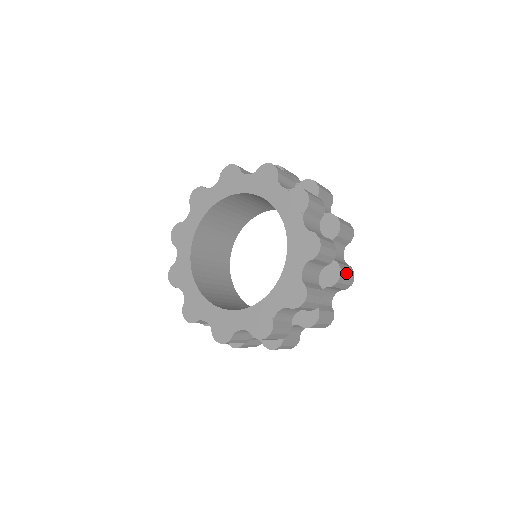
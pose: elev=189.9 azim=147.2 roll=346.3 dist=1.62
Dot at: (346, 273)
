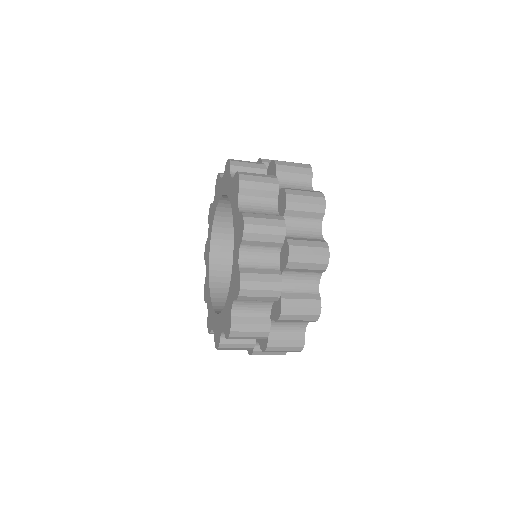
Dot at: (305, 249)
